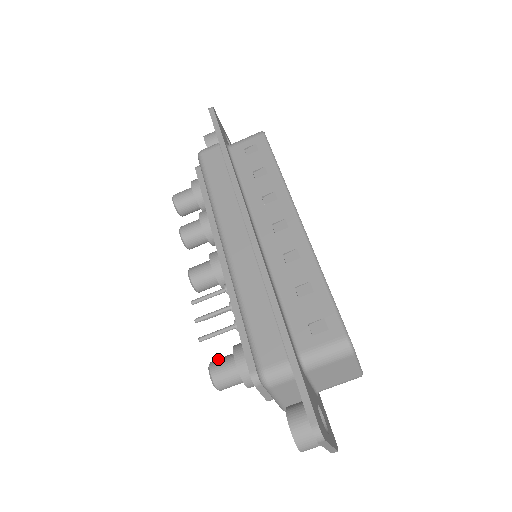
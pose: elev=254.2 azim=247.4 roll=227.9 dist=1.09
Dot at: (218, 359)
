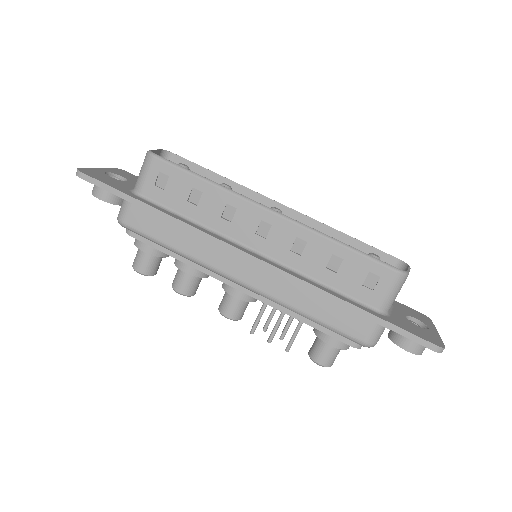
Dot at: (313, 351)
